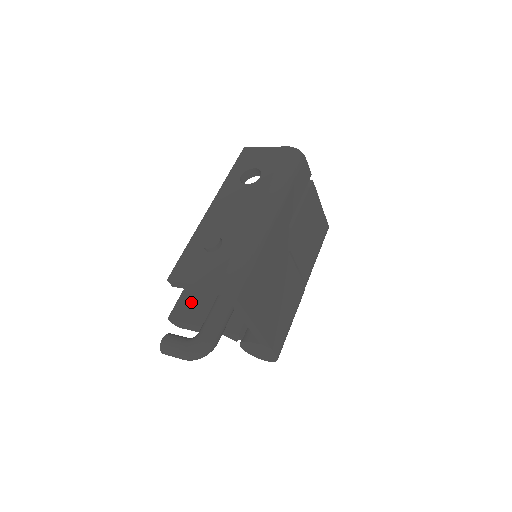
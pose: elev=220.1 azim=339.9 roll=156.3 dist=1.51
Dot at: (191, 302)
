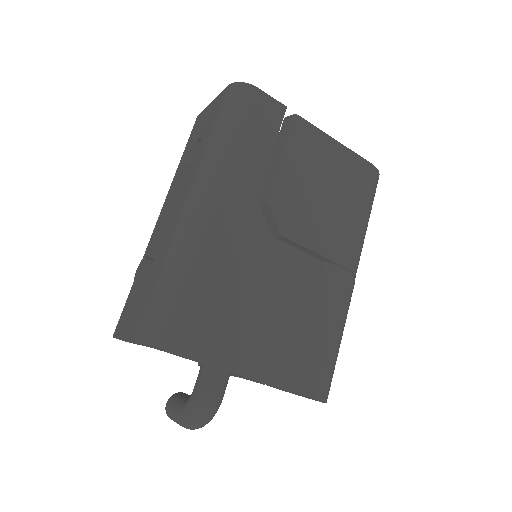
Dot at: occluded
